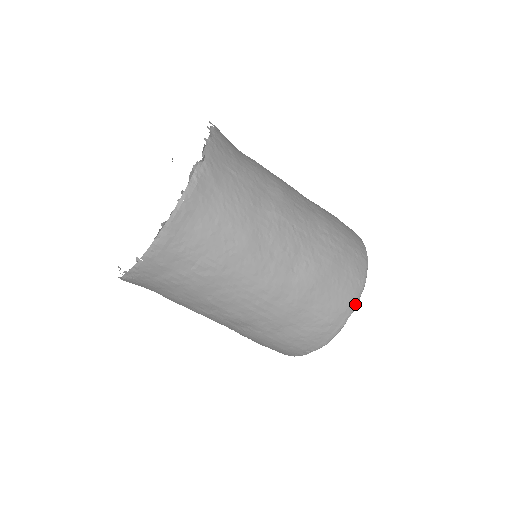
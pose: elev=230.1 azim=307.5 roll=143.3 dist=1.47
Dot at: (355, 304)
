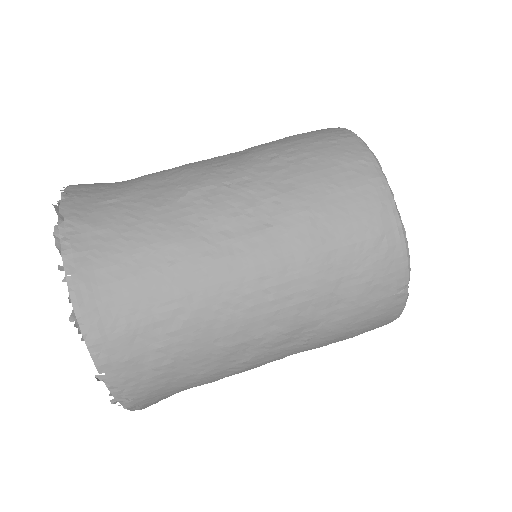
Dot at: (385, 187)
